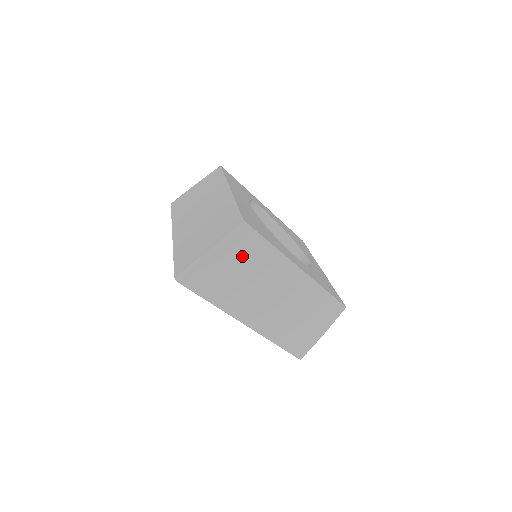
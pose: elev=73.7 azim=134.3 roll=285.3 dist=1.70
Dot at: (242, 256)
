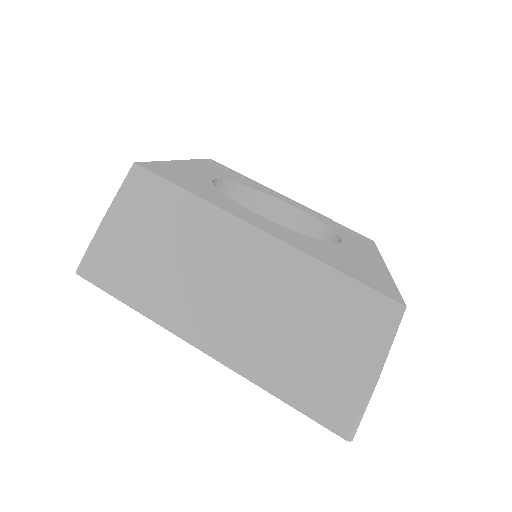
Dot at: occluded
